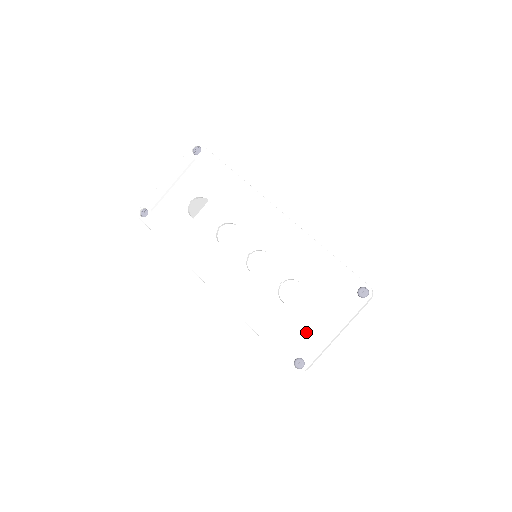
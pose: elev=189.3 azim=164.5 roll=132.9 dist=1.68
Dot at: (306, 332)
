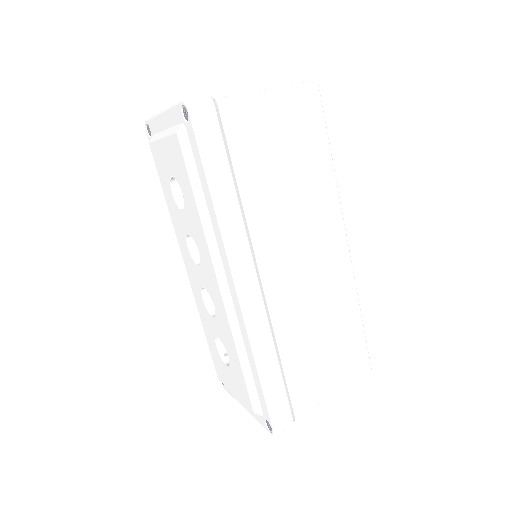
Dot at: (224, 382)
